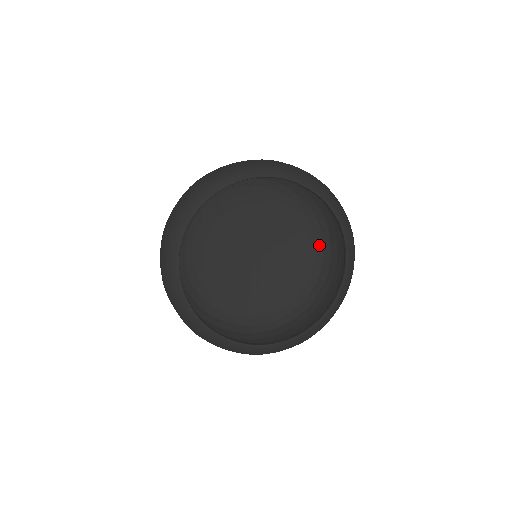
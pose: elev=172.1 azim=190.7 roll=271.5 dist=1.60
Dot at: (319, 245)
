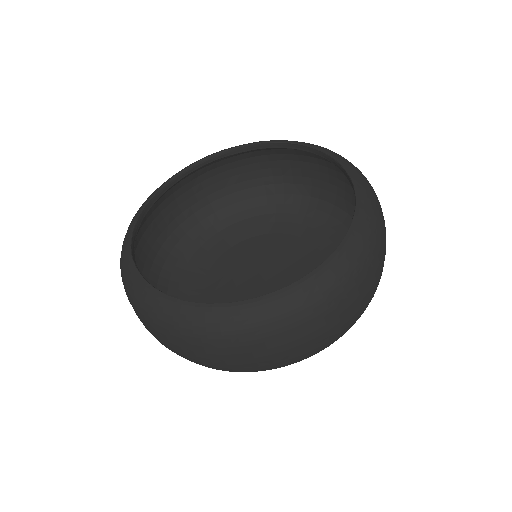
Dot at: (332, 222)
